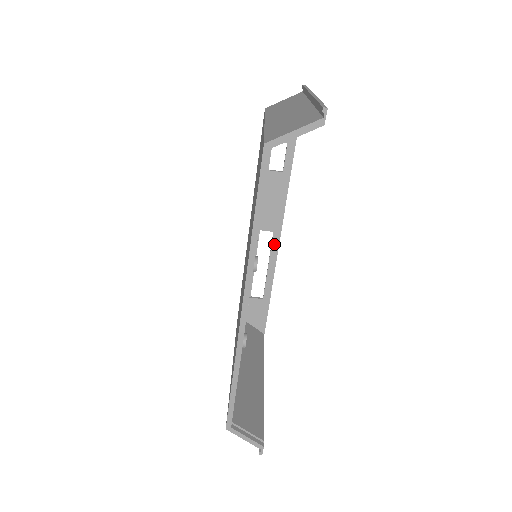
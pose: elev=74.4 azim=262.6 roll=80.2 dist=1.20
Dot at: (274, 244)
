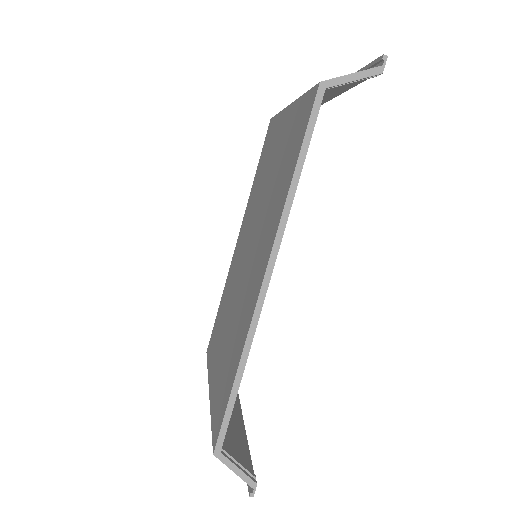
Dot at: occluded
